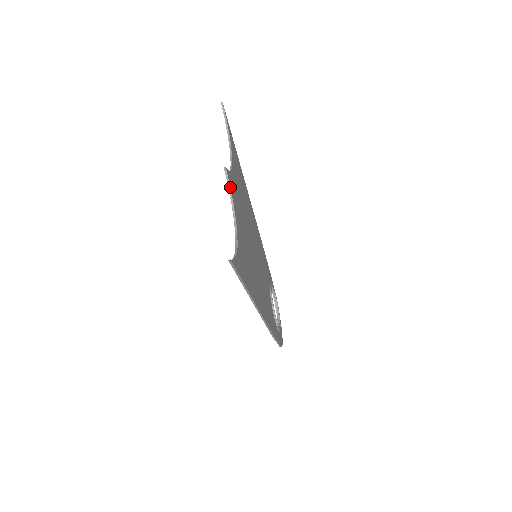
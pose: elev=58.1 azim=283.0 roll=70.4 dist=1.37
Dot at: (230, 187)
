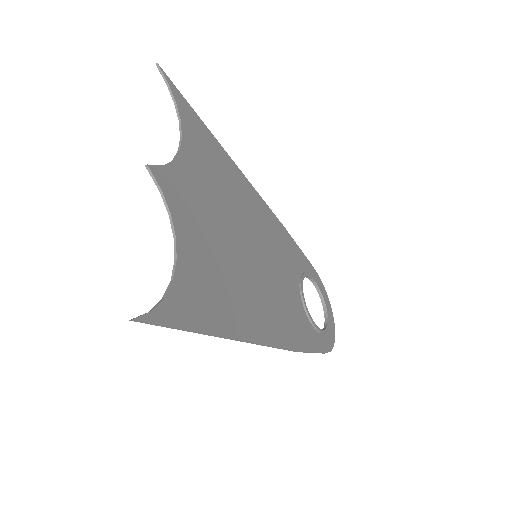
Dot at: (161, 190)
